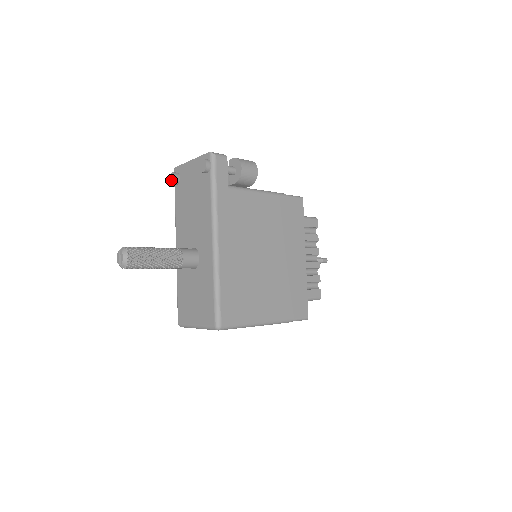
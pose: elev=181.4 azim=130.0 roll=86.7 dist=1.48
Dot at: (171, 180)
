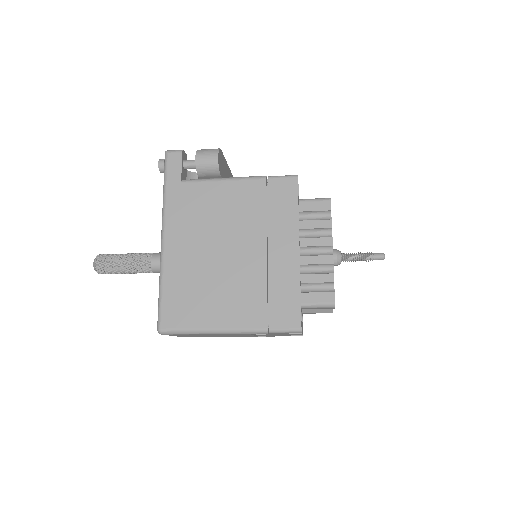
Dot at: occluded
